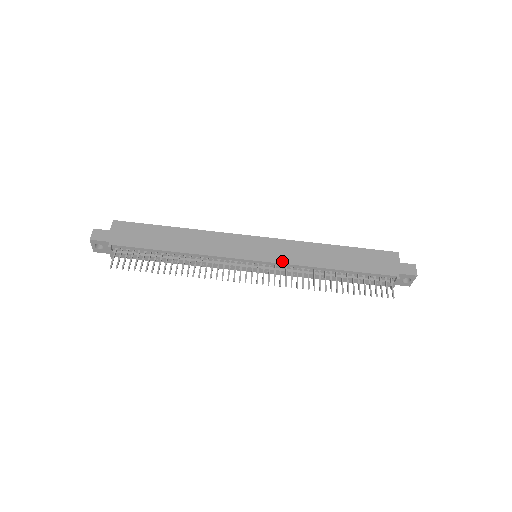
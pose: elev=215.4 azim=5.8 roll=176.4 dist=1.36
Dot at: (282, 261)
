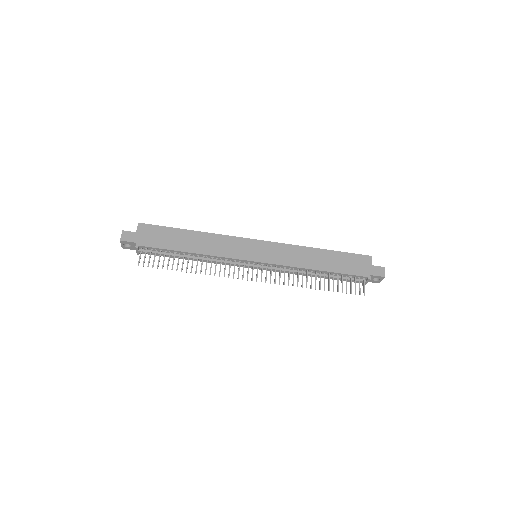
Dot at: (277, 262)
